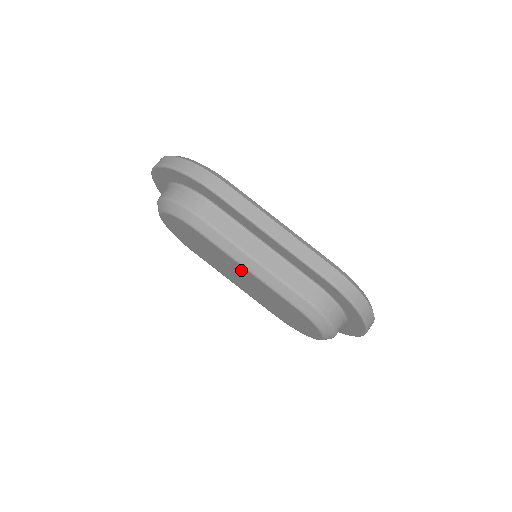
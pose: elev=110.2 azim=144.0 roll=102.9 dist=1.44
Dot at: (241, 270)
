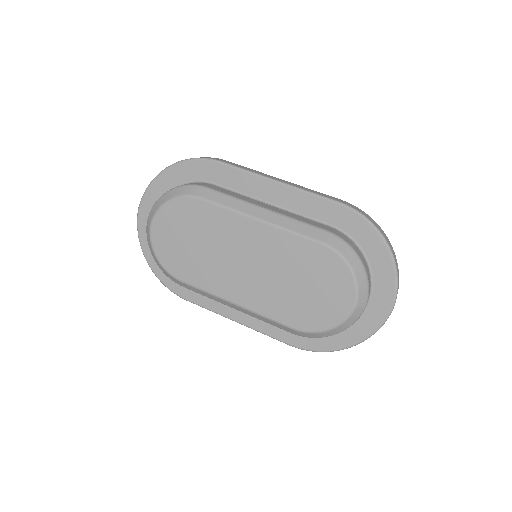
Dot at: (251, 233)
